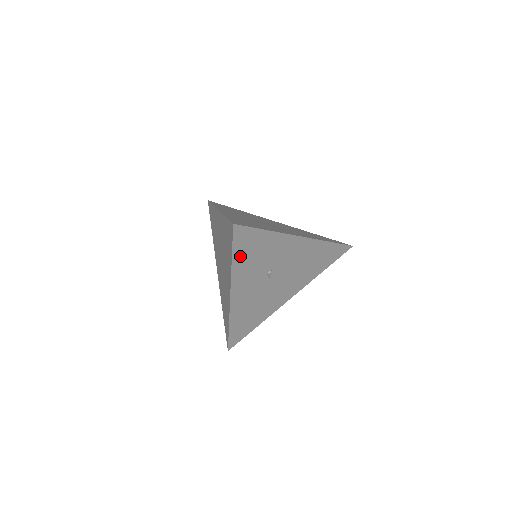
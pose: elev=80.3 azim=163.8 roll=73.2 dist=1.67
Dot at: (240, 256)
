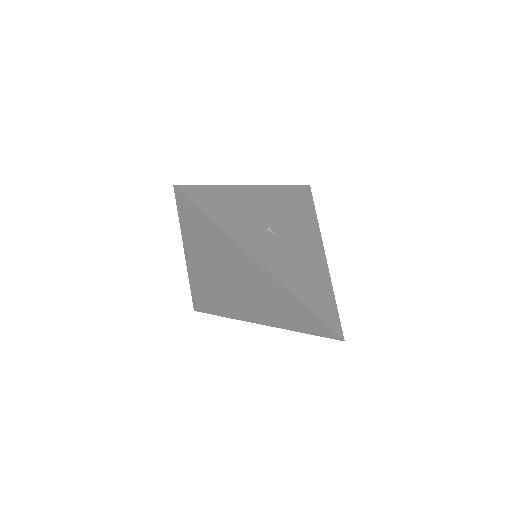
Dot at: (218, 218)
